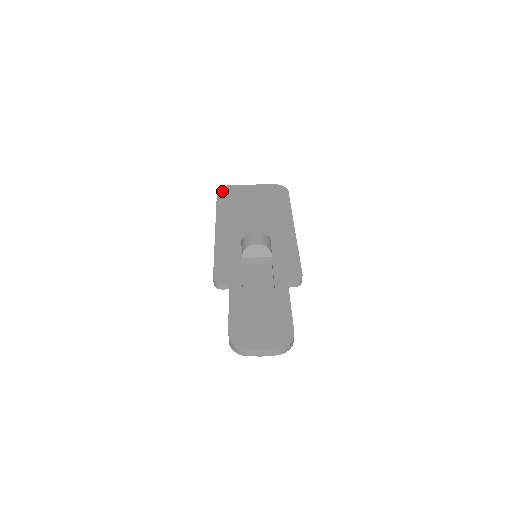
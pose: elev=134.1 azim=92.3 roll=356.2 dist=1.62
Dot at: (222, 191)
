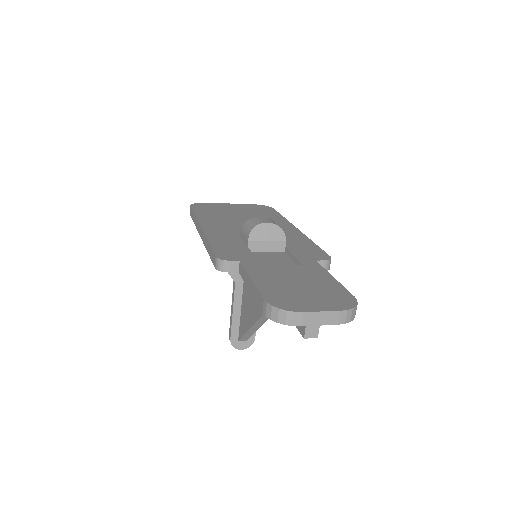
Dot at: (196, 205)
